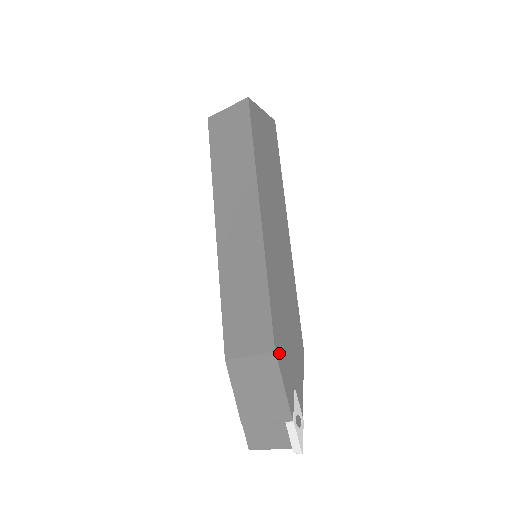
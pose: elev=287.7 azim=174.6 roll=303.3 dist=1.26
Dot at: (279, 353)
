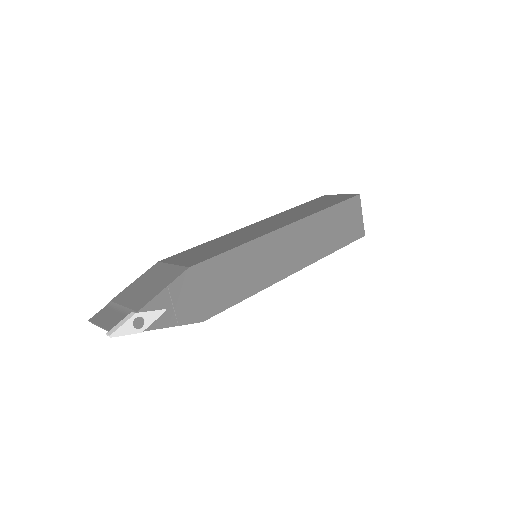
Dot at: (190, 275)
